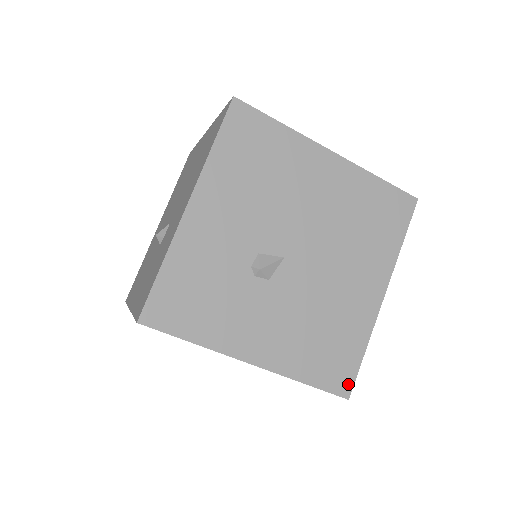
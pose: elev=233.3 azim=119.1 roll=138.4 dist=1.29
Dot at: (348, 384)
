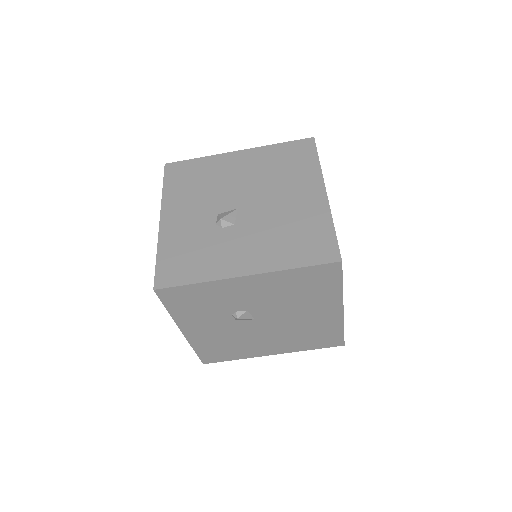
Dot at: (211, 361)
